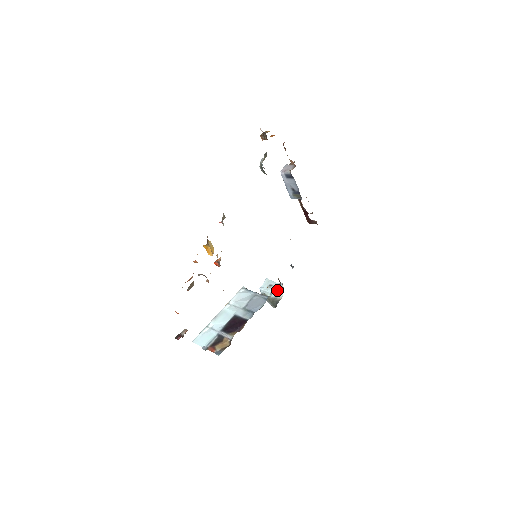
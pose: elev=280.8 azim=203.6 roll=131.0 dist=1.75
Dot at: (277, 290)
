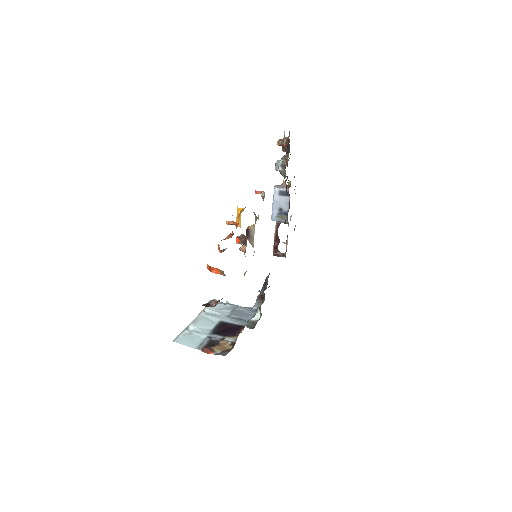
Dot at: occluded
